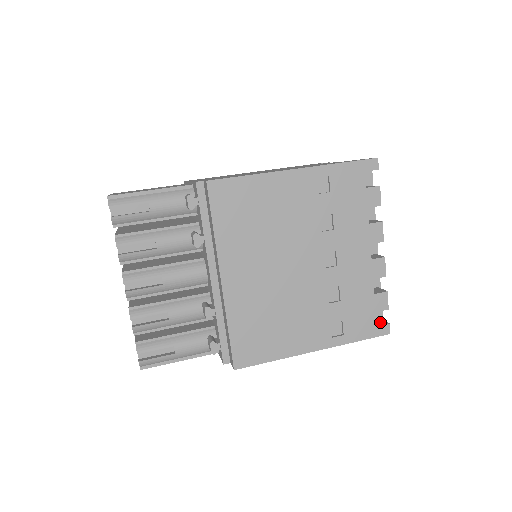
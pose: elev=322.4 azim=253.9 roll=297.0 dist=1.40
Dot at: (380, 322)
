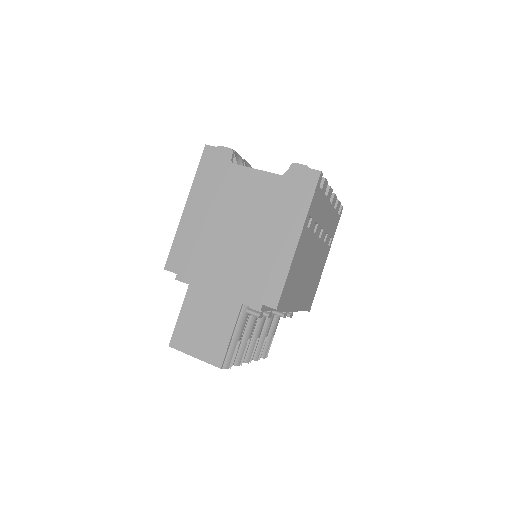
Dot at: occluded
